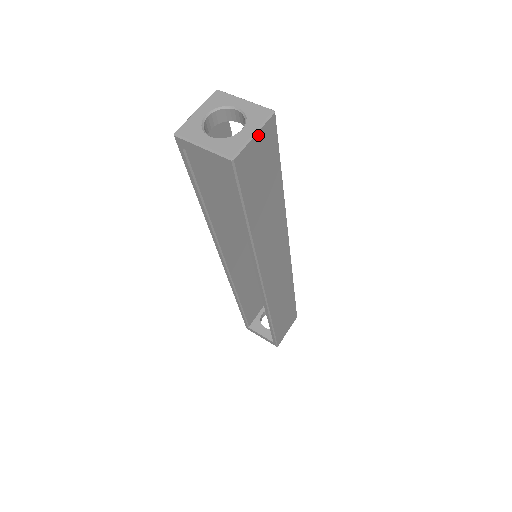
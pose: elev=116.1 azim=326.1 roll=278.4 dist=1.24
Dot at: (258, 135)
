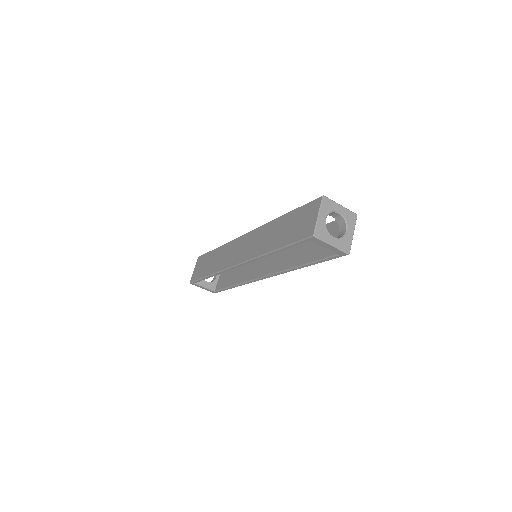
Dot at: (352, 232)
